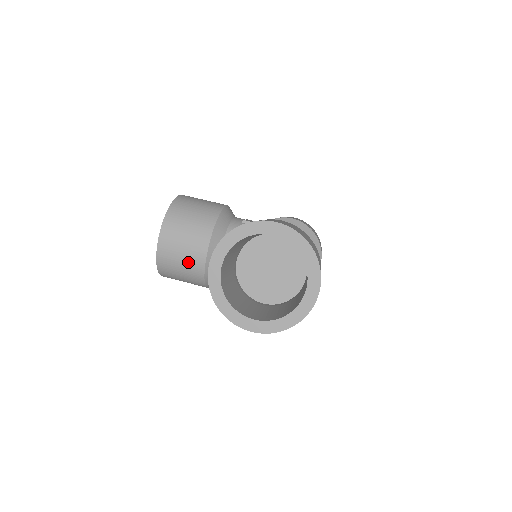
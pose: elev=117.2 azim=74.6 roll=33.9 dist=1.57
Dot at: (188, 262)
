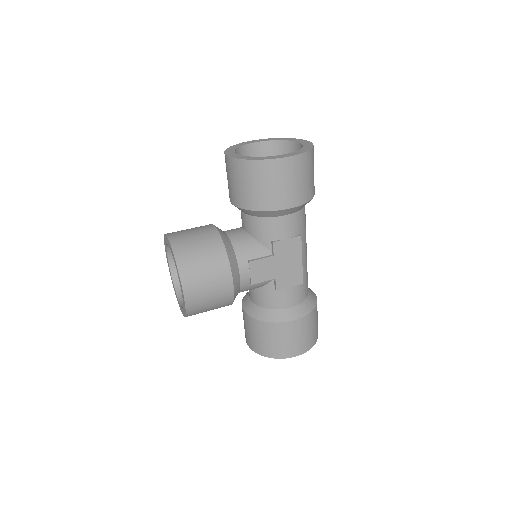
Dot at: (203, 238)
